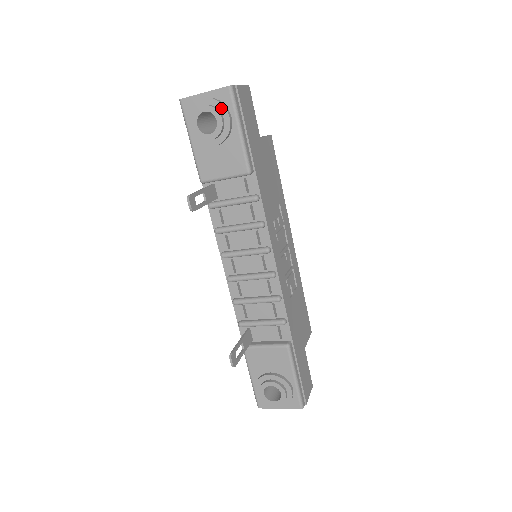
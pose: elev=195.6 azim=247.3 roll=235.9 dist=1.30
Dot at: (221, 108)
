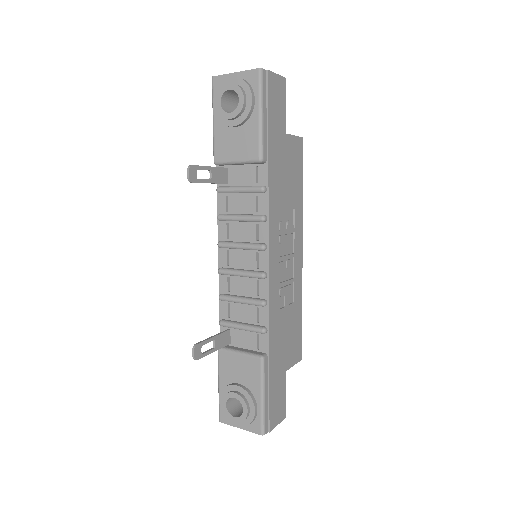
Dot at: (246, 89)
